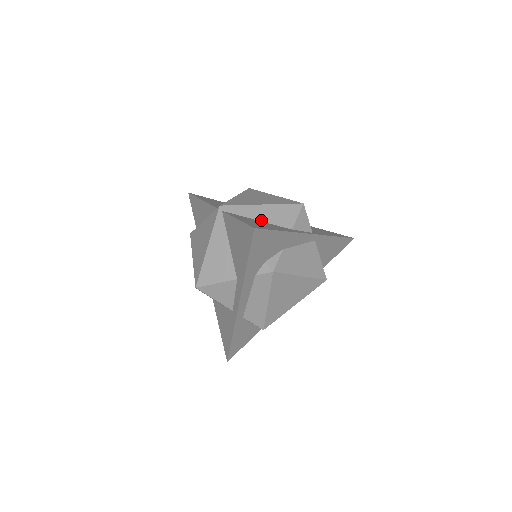
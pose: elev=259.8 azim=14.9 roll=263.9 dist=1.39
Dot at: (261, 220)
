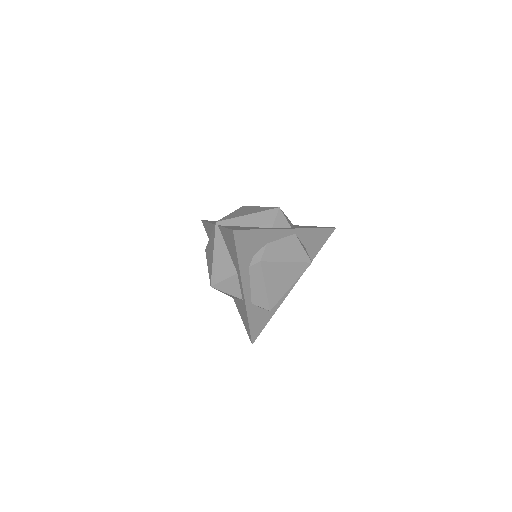
Dot at: (248, 226)
